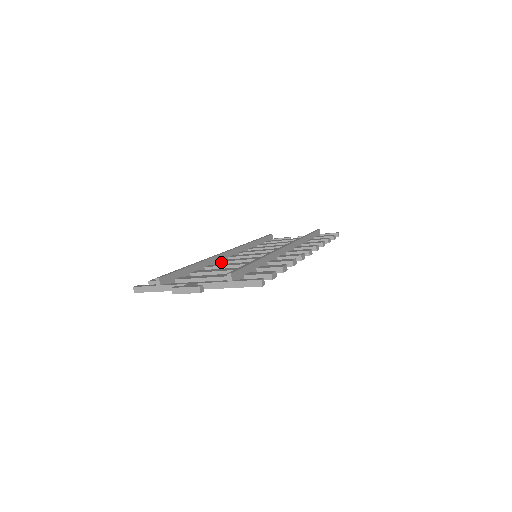
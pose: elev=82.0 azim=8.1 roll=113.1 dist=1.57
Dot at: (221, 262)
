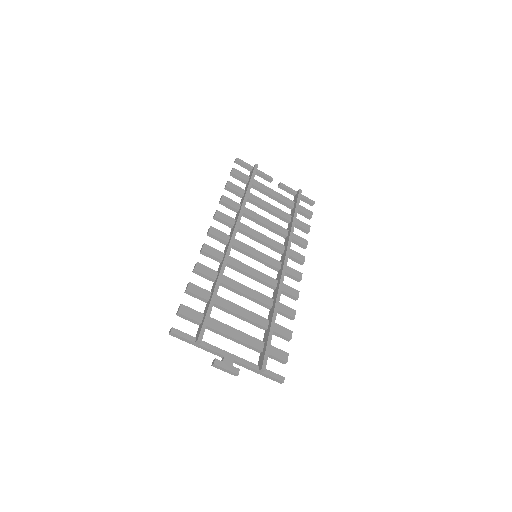
Dot at: (229, 265)
